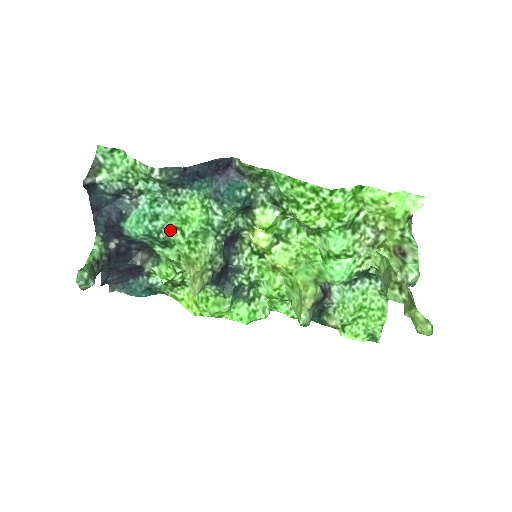
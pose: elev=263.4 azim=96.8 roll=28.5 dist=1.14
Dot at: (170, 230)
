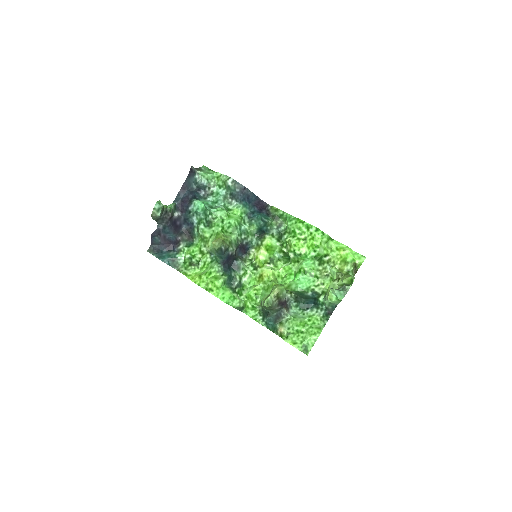
Dot at: (216, 217)
